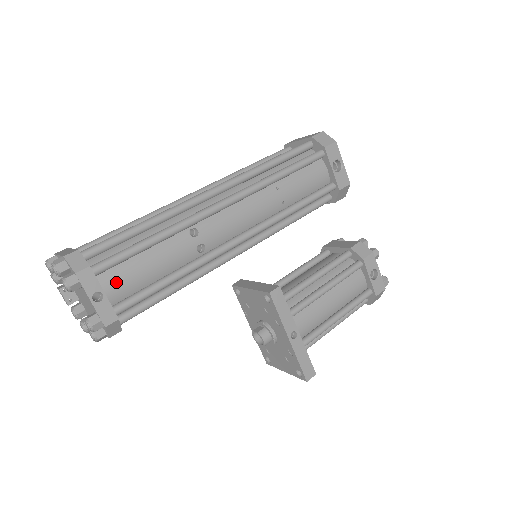
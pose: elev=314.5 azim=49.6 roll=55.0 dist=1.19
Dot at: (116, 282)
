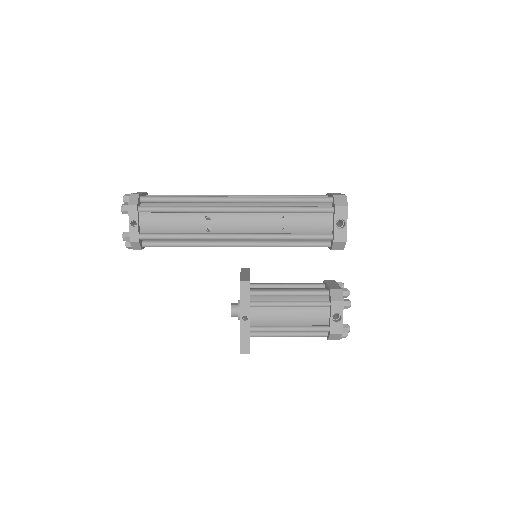
Dot at: (149, 221)
